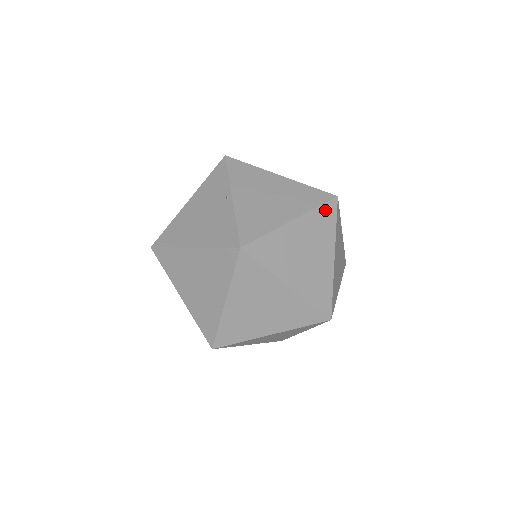
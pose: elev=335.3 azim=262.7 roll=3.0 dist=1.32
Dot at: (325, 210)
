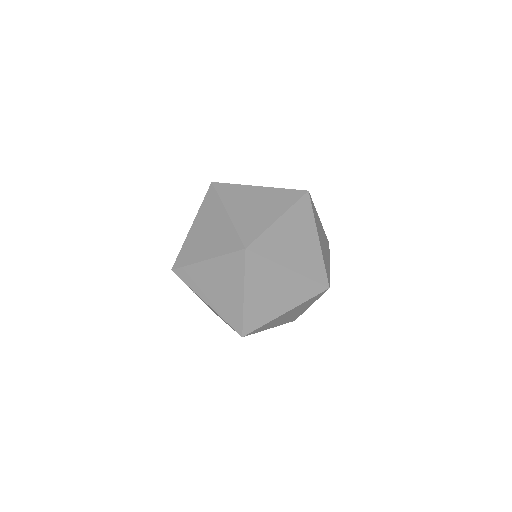
Dot at: (291, 193)
